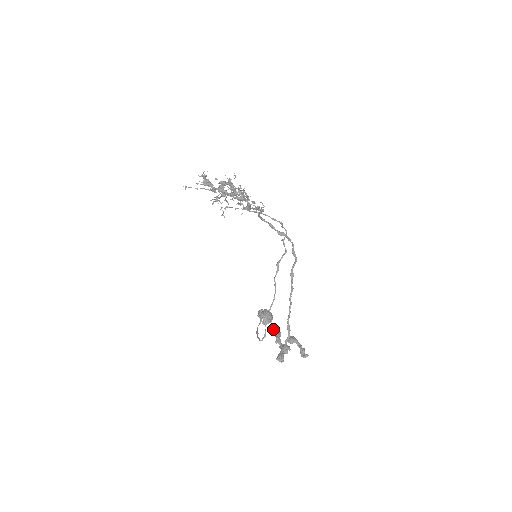
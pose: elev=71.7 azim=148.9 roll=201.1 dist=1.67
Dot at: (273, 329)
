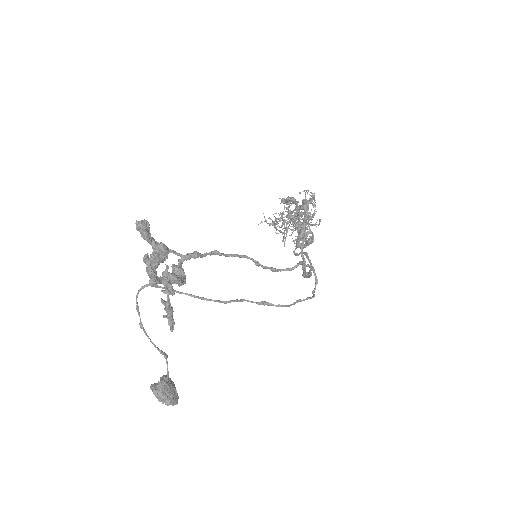
Dot at: occluded
